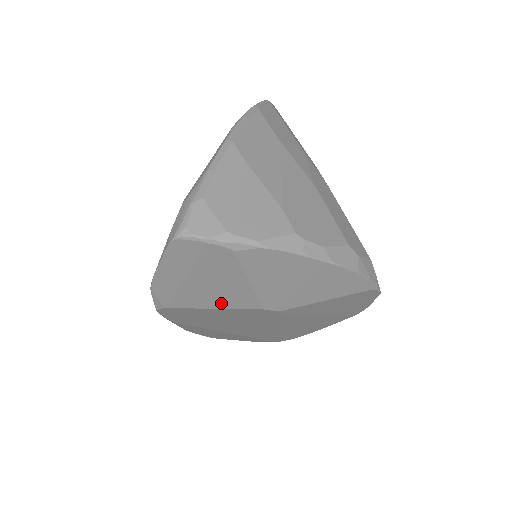
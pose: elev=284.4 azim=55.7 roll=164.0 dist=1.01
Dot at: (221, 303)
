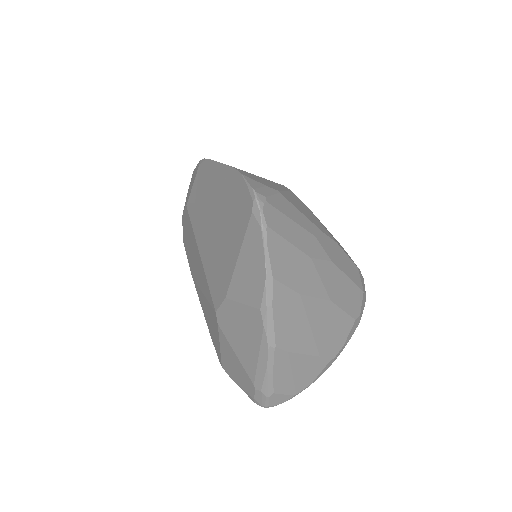
Dot at: occluded
